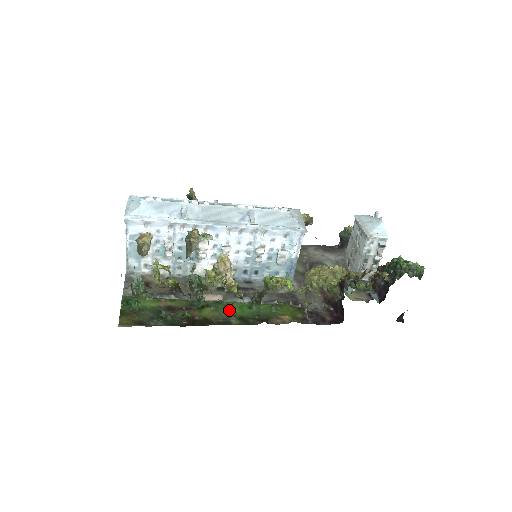
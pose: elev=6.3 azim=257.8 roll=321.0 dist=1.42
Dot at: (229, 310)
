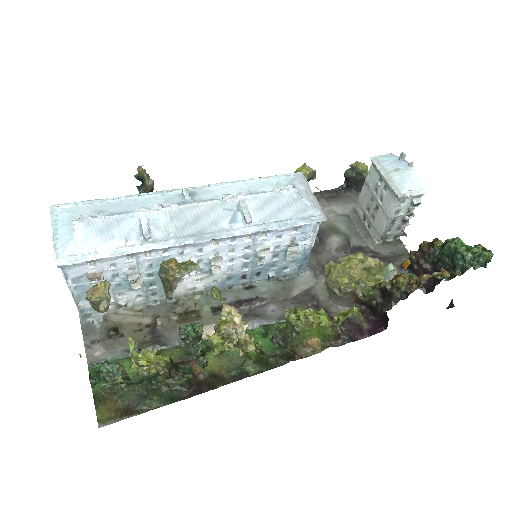
Dot at: occluded
